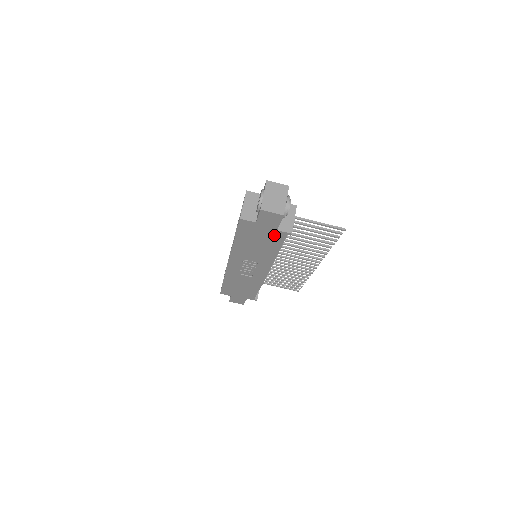
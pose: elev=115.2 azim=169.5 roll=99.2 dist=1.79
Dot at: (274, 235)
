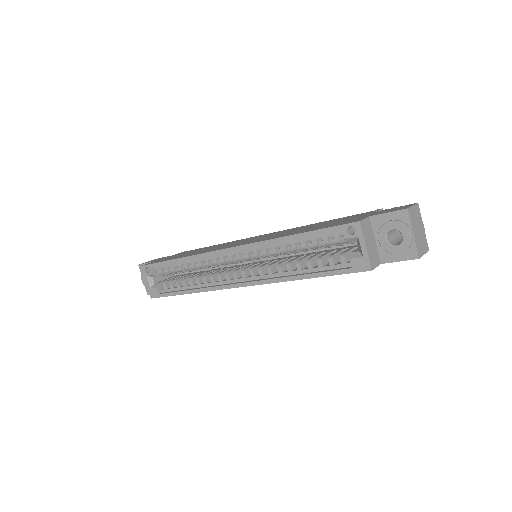
Dot at: occluded
